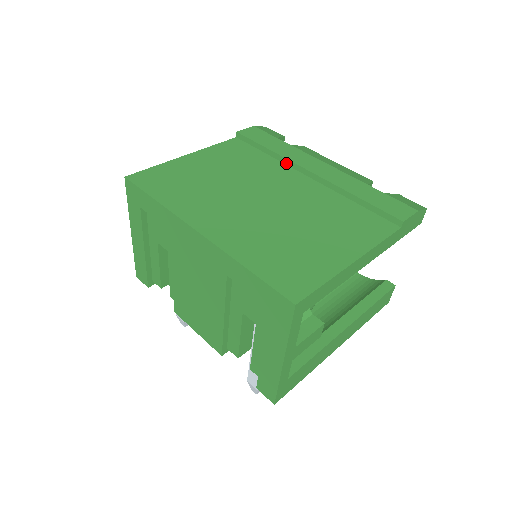
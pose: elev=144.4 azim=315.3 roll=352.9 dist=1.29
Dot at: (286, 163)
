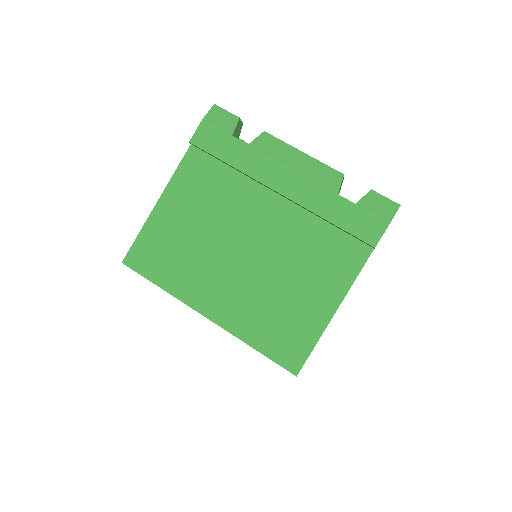
Dot at: (252, 179)
